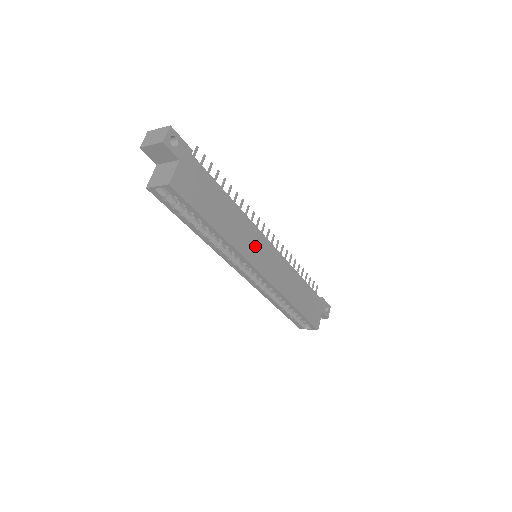
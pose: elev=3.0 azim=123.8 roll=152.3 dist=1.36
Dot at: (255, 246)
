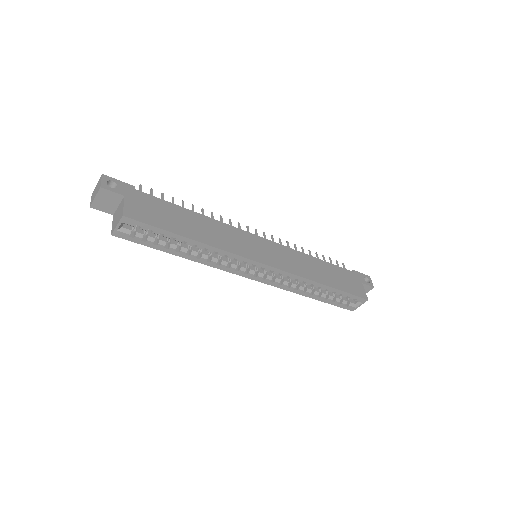
Dot at: (245, 244)
